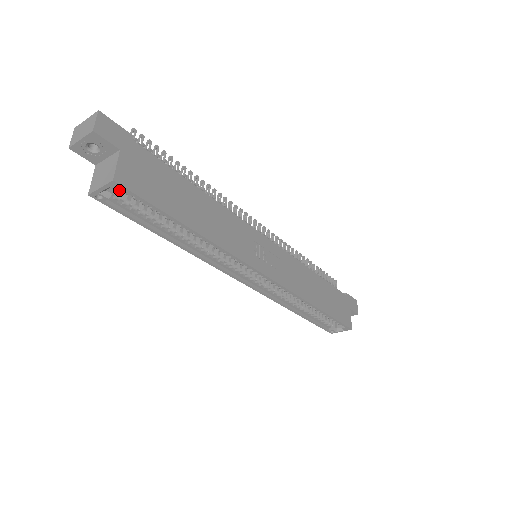
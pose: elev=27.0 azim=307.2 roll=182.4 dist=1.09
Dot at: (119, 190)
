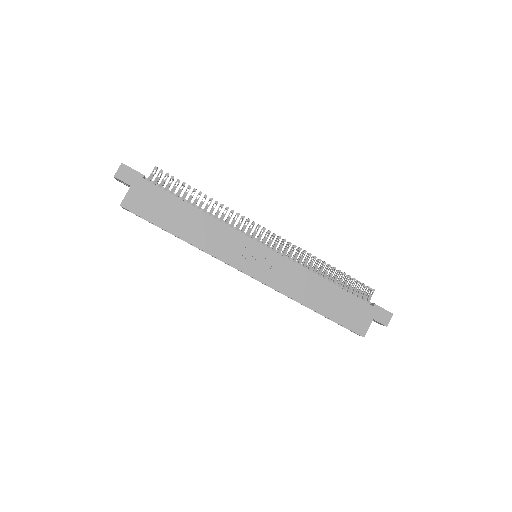
Dot at: occluded
